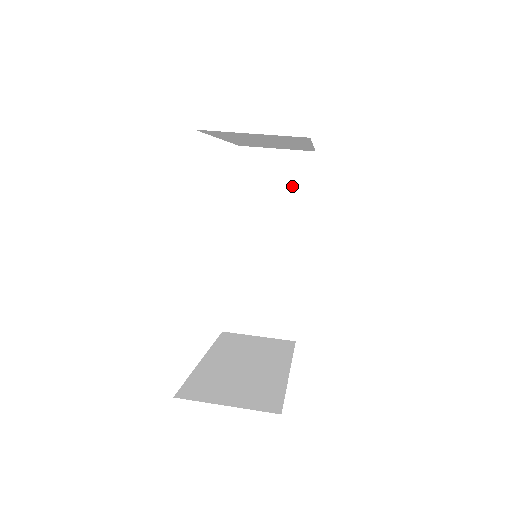
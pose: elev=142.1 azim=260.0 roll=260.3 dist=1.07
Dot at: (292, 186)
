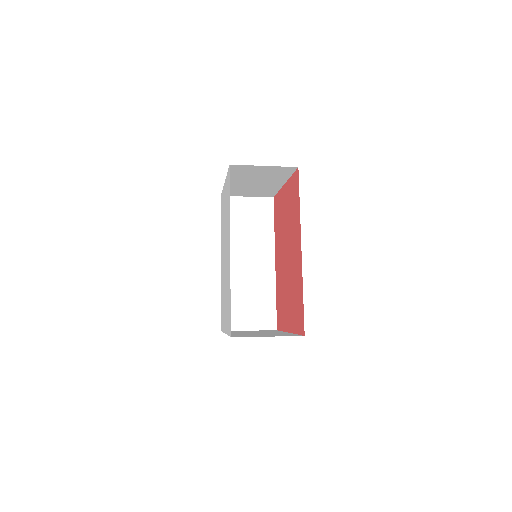
Dot at: (261, 221)
